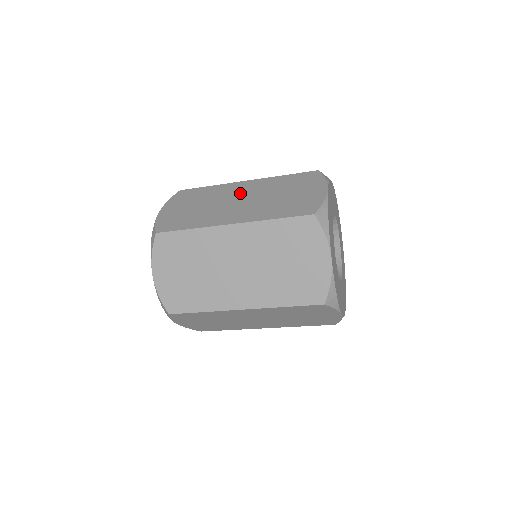
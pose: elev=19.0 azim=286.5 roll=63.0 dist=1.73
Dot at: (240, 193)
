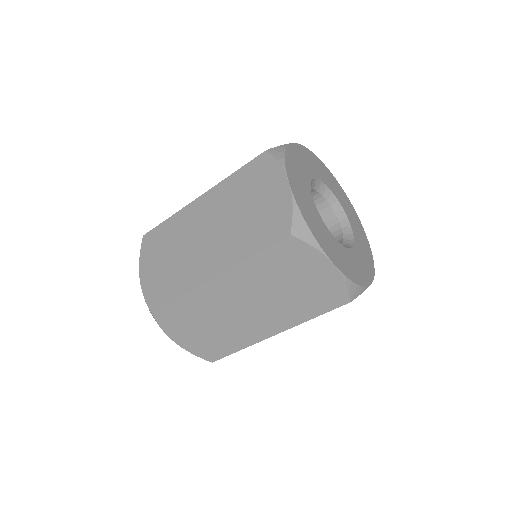
Dot at: (202, 222)
